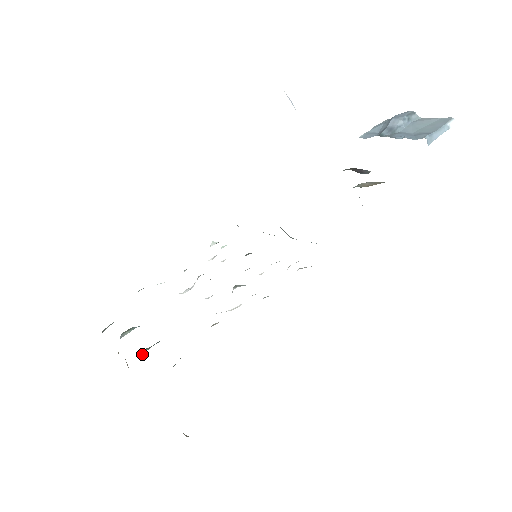
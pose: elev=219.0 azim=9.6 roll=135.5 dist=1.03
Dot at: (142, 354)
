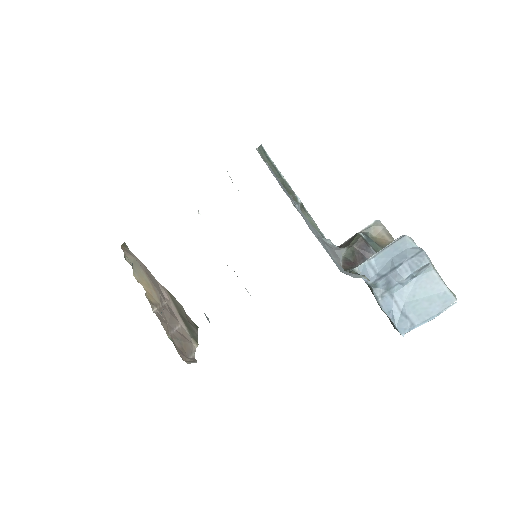
Dot at: (161, 312)
